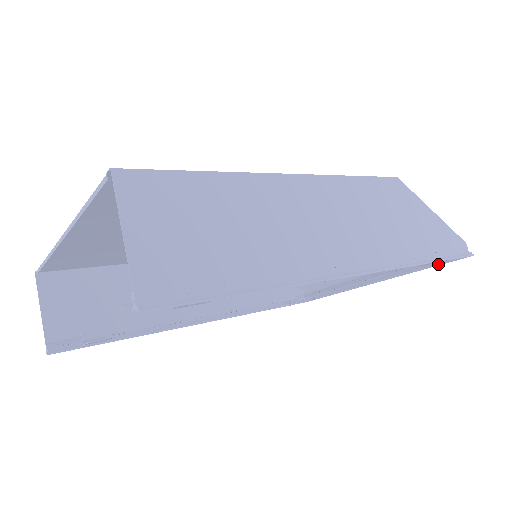
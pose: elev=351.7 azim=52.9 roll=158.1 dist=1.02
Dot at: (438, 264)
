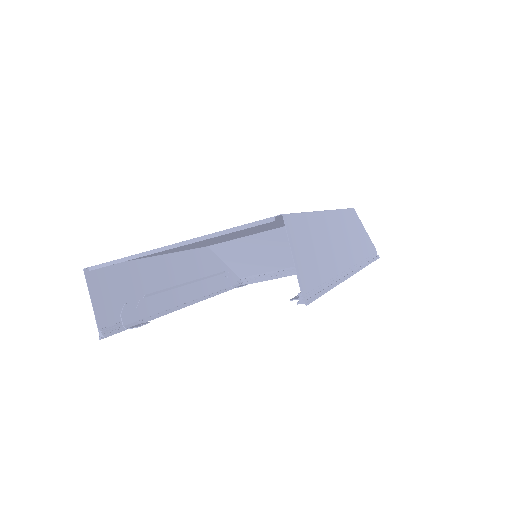
Dot at: occluded
